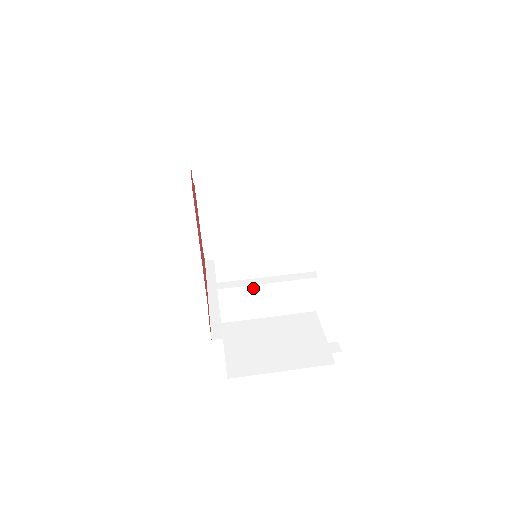
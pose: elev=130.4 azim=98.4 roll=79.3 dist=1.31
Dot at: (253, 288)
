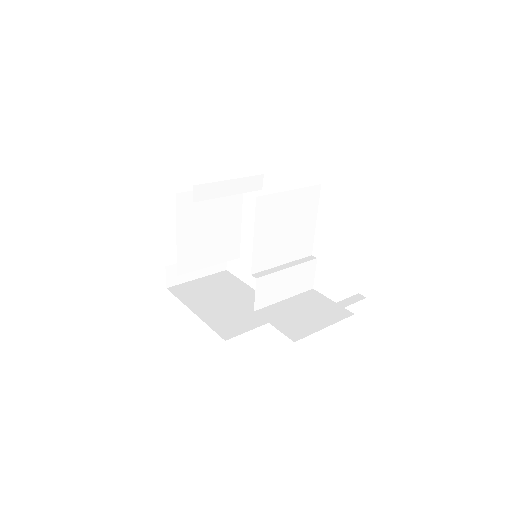
Dot at: (278, 274)
